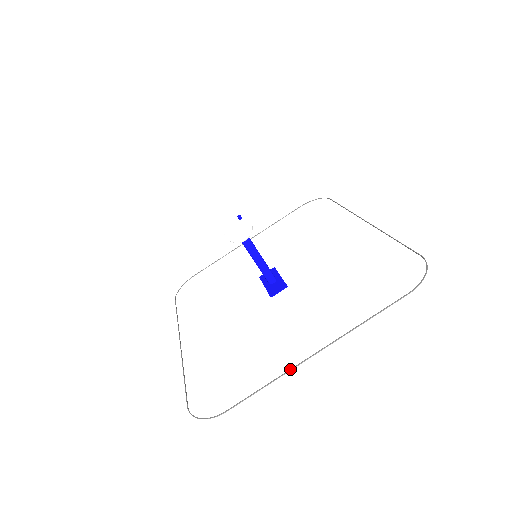
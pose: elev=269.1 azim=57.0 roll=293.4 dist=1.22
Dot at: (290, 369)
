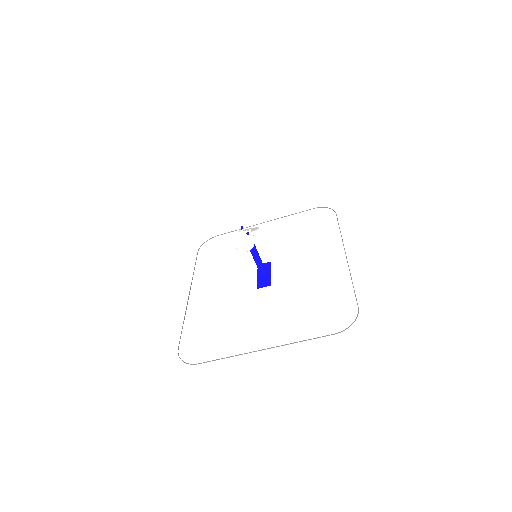
Dot at: (244, 353)
